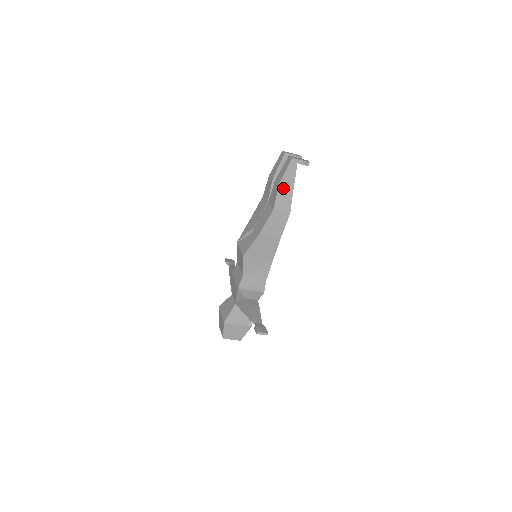
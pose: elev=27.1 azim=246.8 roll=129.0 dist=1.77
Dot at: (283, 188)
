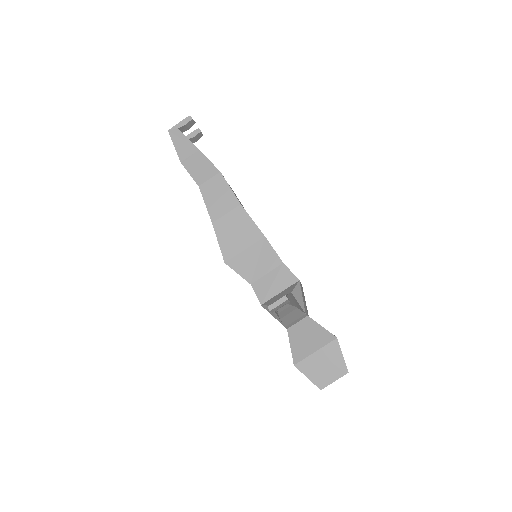
Dot at: (188, 161)
